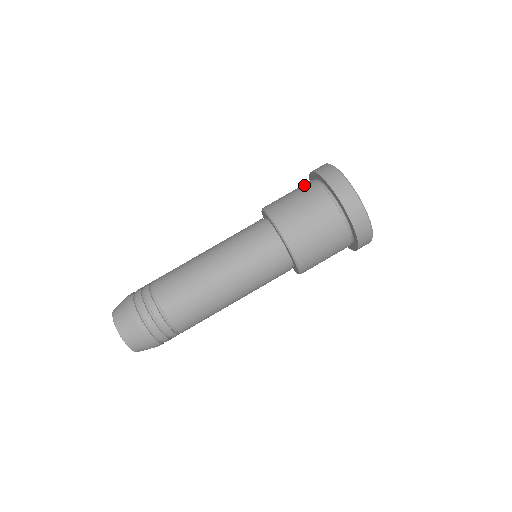
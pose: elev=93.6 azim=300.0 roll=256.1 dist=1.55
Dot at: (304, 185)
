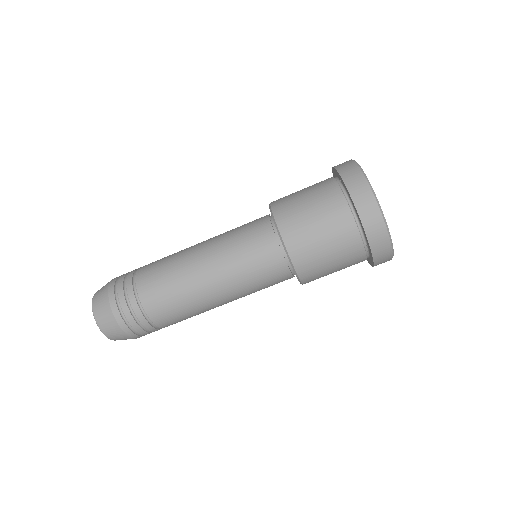
Dot at: (341, 226)
